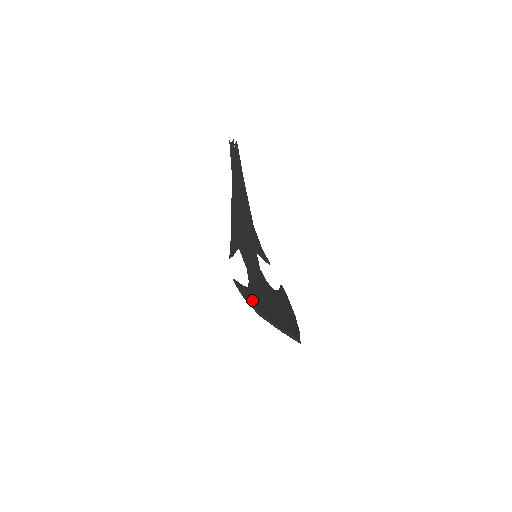
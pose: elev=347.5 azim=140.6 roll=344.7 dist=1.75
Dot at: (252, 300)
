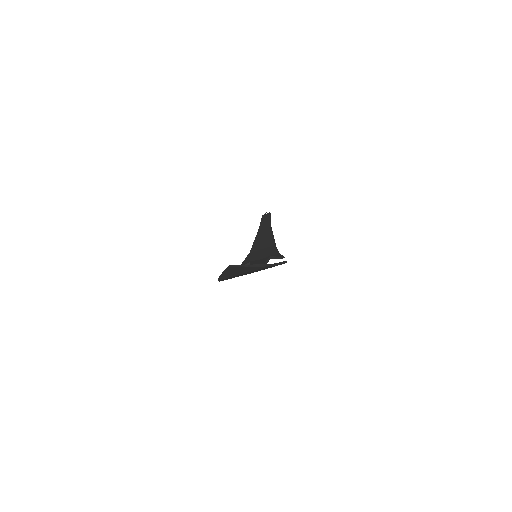
Dot at: occluded
